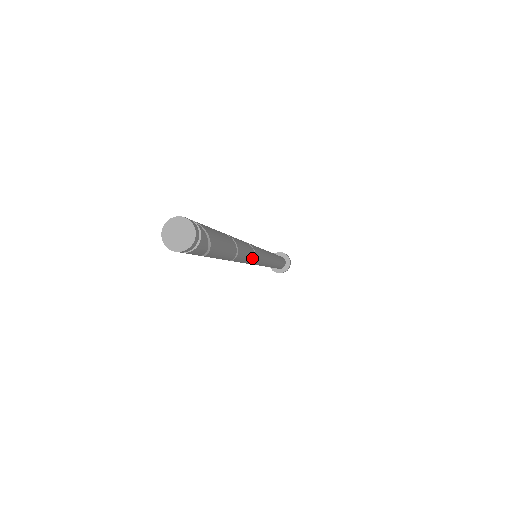
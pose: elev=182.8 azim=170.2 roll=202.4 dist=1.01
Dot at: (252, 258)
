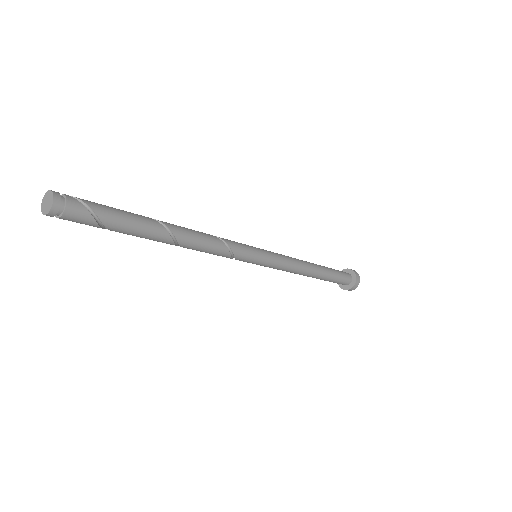
Dot at: (222, 247)
